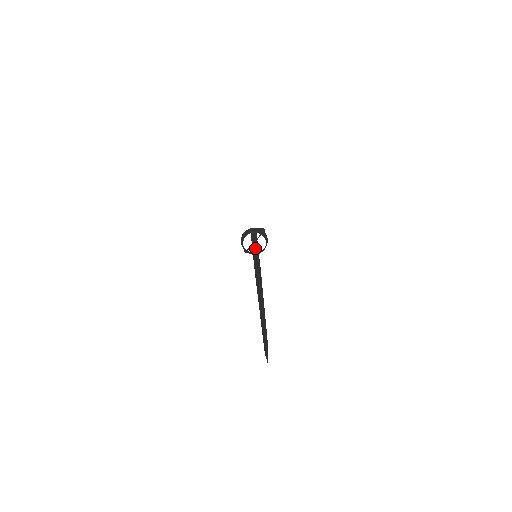
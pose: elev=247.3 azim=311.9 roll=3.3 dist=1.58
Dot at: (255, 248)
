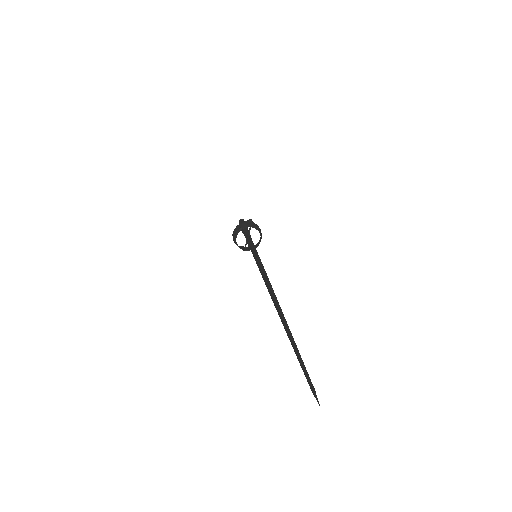
Dot at: (251, 246)
